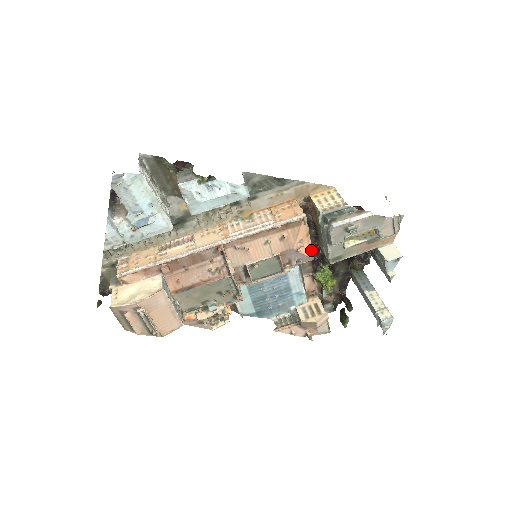
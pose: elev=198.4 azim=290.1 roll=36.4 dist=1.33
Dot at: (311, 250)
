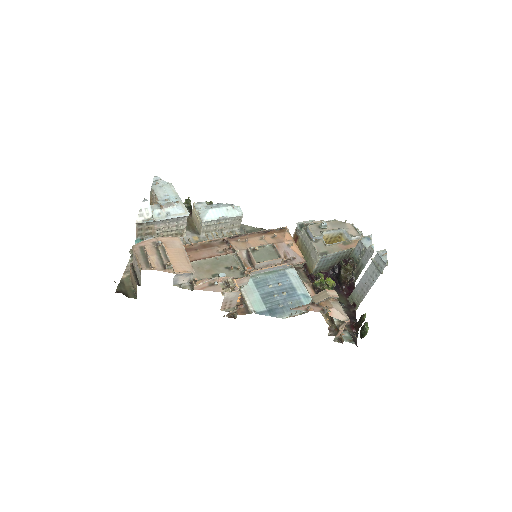
Dot at: (301, 254)
